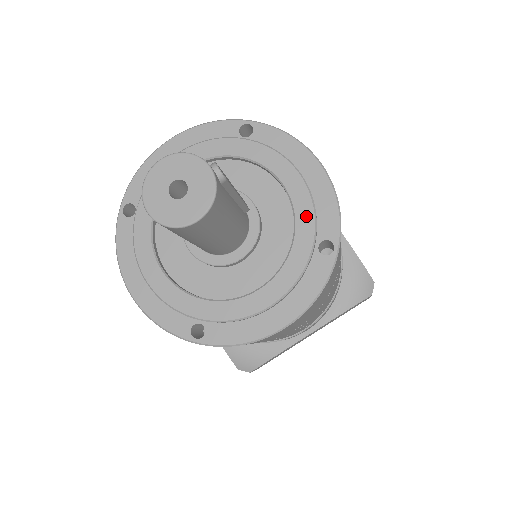
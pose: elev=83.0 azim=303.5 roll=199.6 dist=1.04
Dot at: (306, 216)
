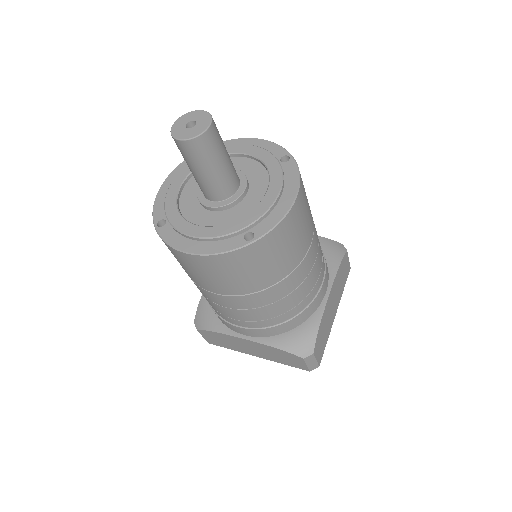
Dot at: (263, 154)
